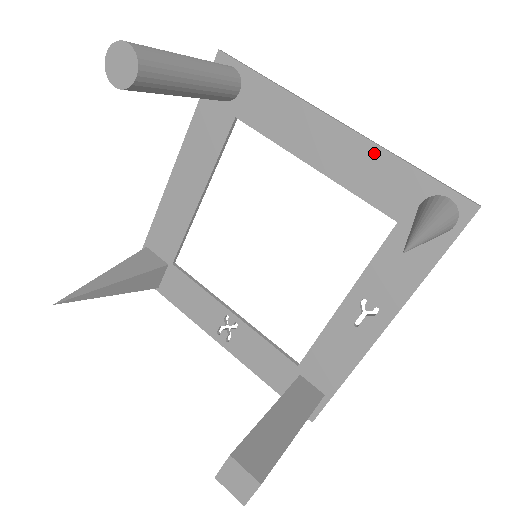
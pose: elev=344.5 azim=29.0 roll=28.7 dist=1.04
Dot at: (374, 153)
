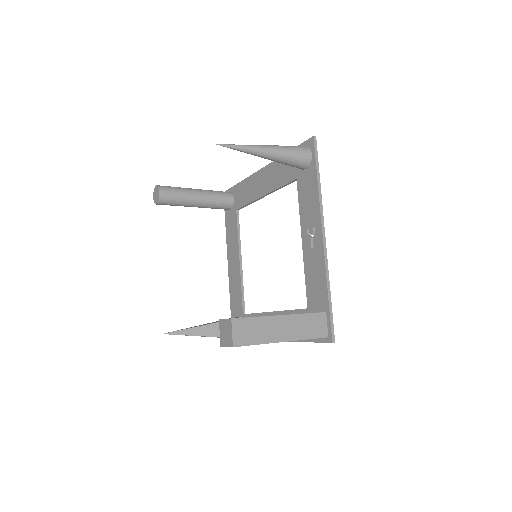
Dot at: (276, 164)
